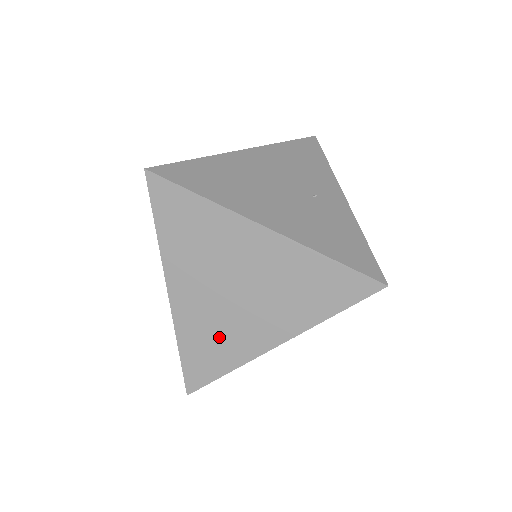
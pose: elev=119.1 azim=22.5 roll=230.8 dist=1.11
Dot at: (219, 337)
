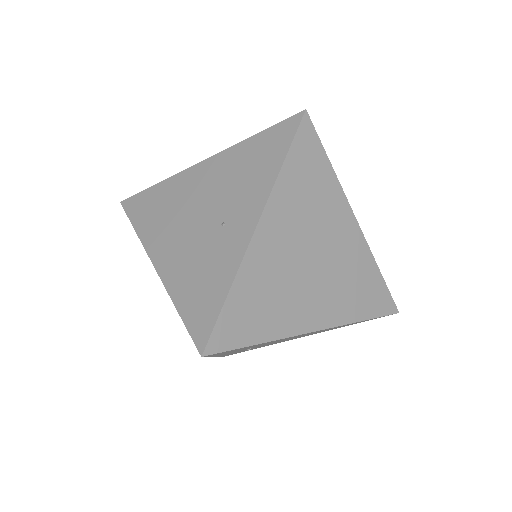
Dot at: occluded
